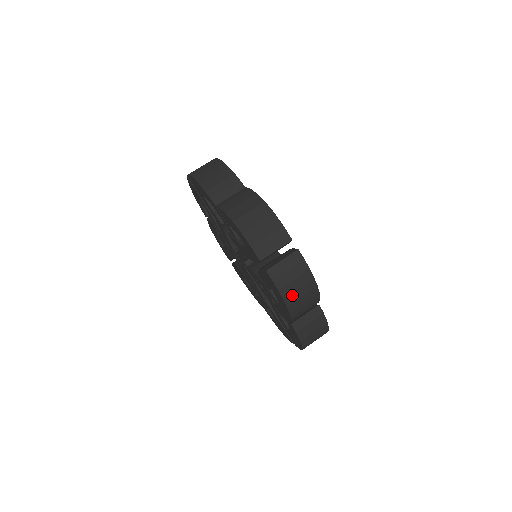
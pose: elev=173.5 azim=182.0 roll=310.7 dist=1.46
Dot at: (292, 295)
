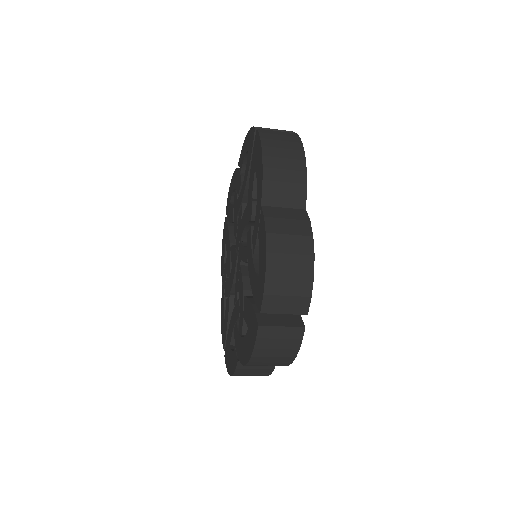
Dot at: (262, 358)
